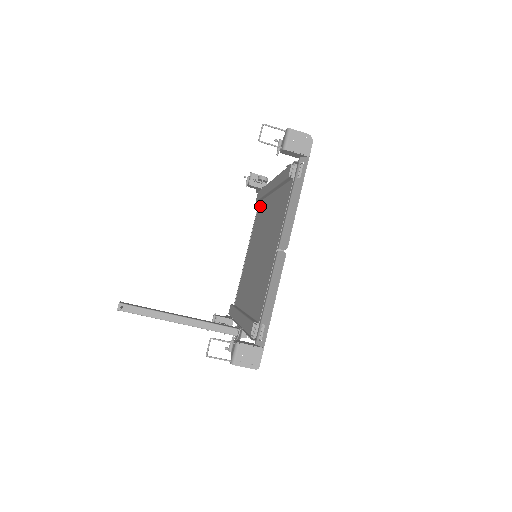
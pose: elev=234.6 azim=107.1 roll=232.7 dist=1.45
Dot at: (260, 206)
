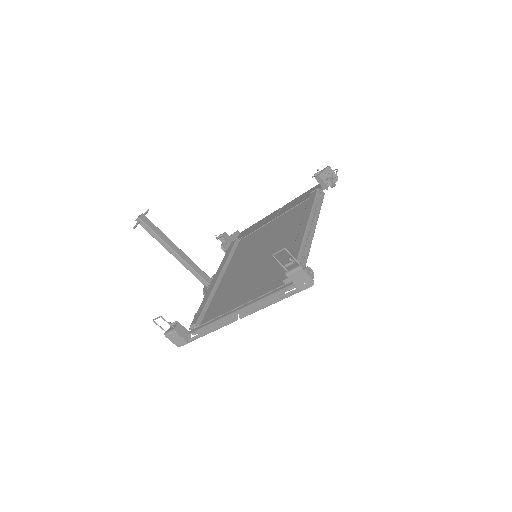
Dot at: (305, 206)
